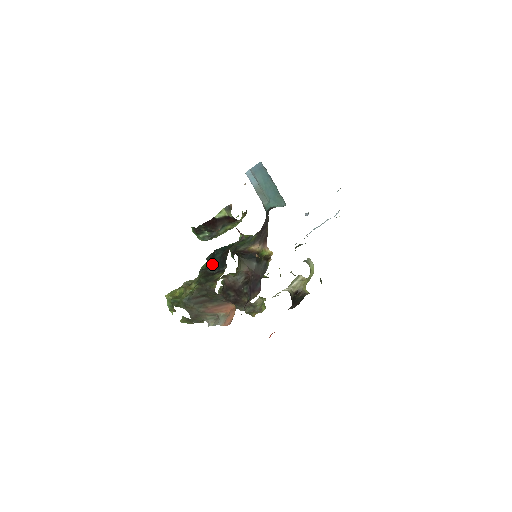
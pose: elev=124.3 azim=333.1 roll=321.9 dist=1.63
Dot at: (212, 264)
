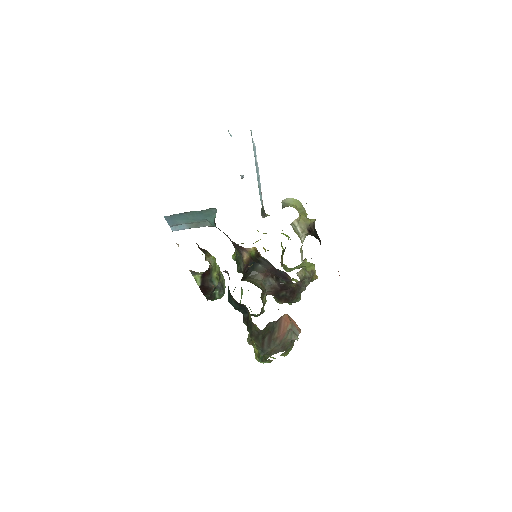
Dot at: (240, 311)
